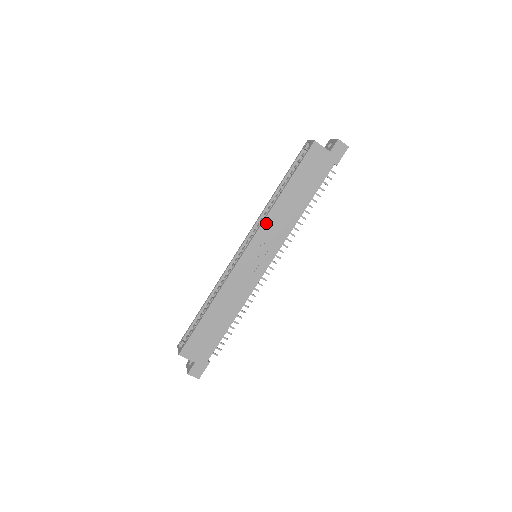
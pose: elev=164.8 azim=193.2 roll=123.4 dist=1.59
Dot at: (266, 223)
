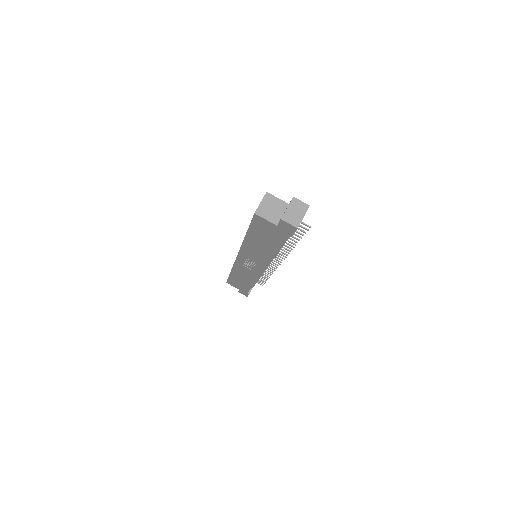
Dot at: (244, 249)
